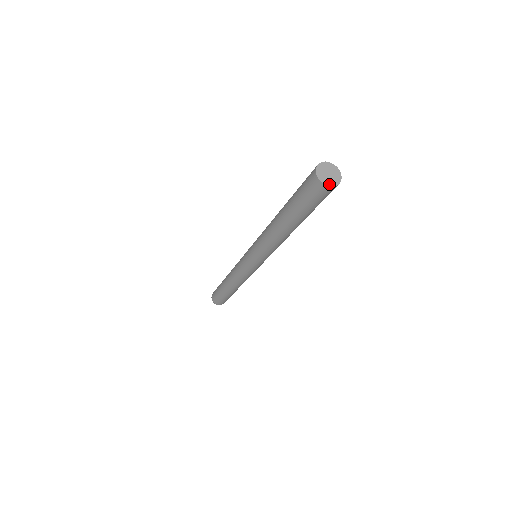
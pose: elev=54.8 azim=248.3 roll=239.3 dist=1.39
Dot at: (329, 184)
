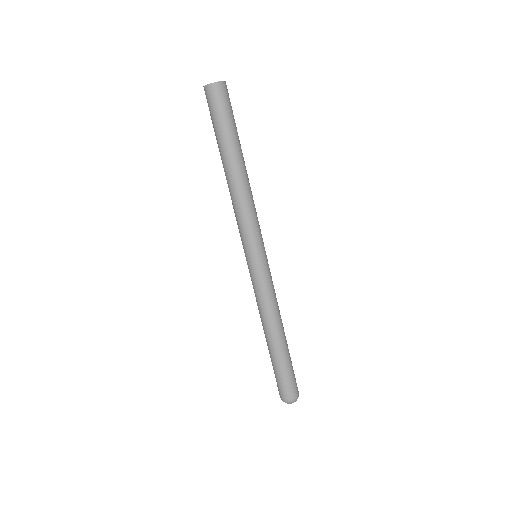
Dot at: (216, 82)
